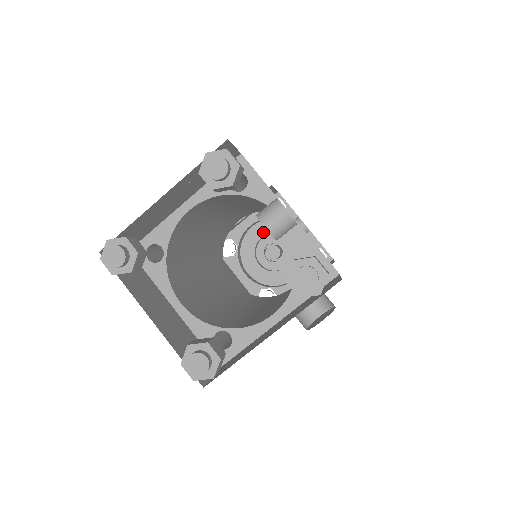
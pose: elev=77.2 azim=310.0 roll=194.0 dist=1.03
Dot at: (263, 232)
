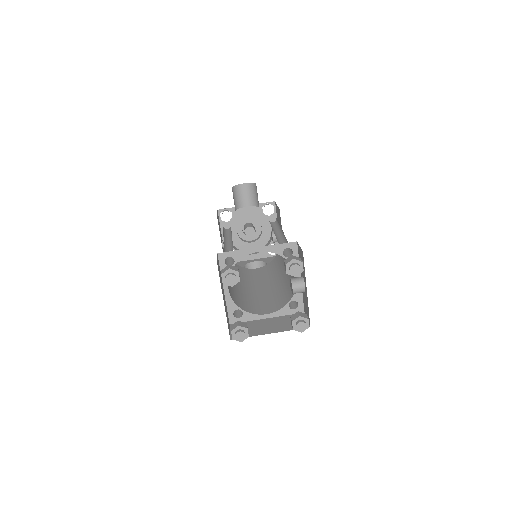
Dot at: (251, 216)
